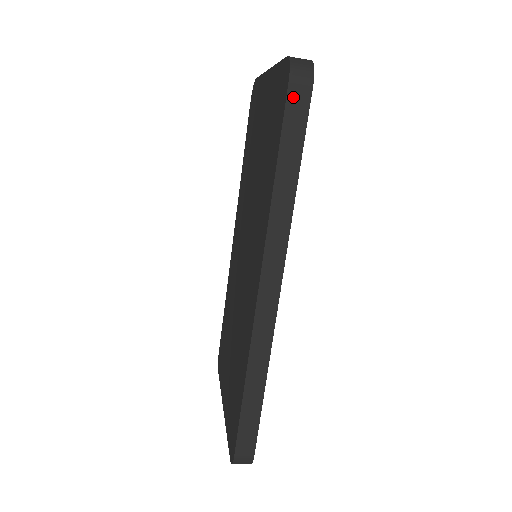
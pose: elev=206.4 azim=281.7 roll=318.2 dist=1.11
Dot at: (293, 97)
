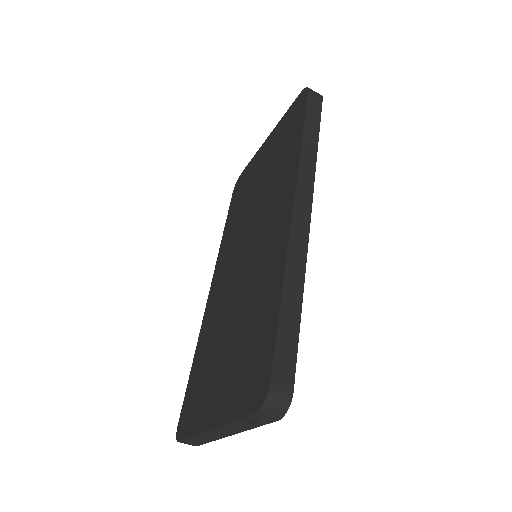
Dot at: (311, 99)
